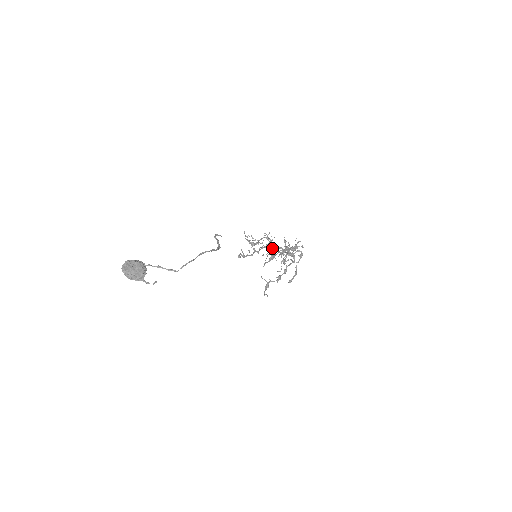
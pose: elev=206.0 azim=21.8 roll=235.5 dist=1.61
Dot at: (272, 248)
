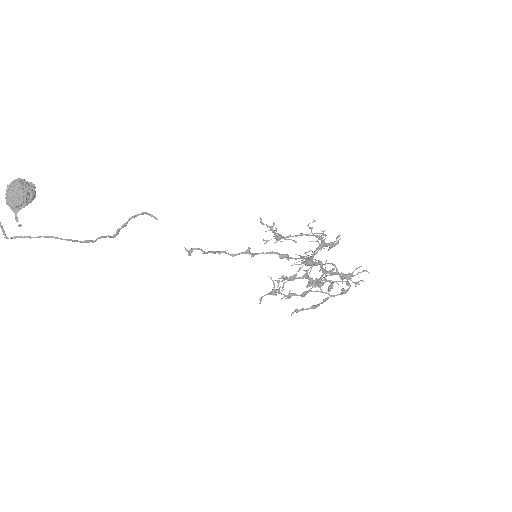
Dot at: (312, 255)
